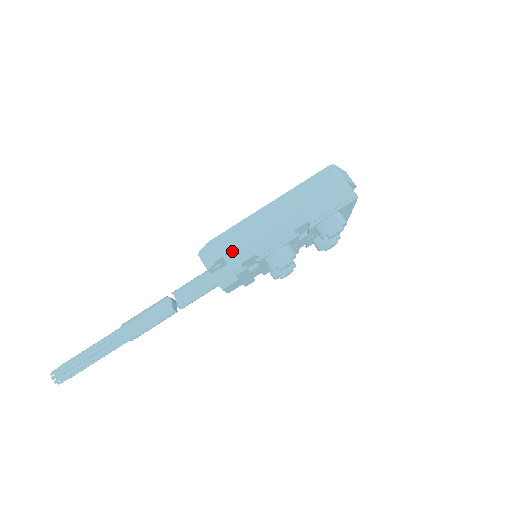
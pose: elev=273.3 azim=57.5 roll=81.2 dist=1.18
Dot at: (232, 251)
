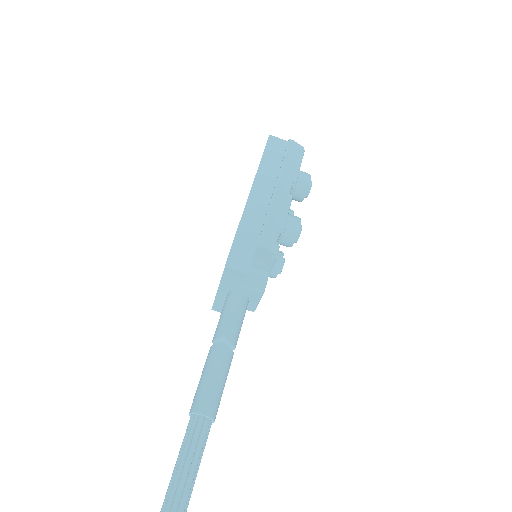
Dot at: (262, 234)
